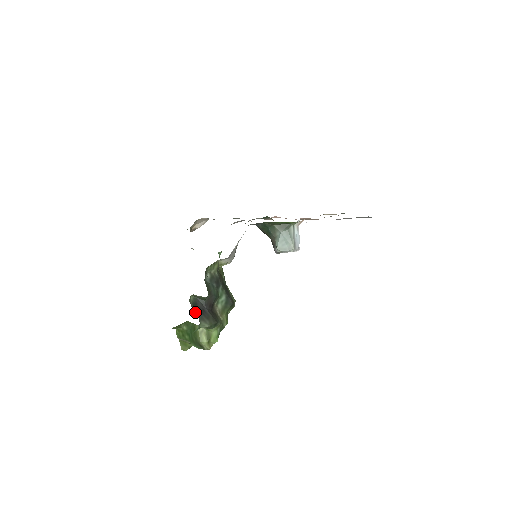
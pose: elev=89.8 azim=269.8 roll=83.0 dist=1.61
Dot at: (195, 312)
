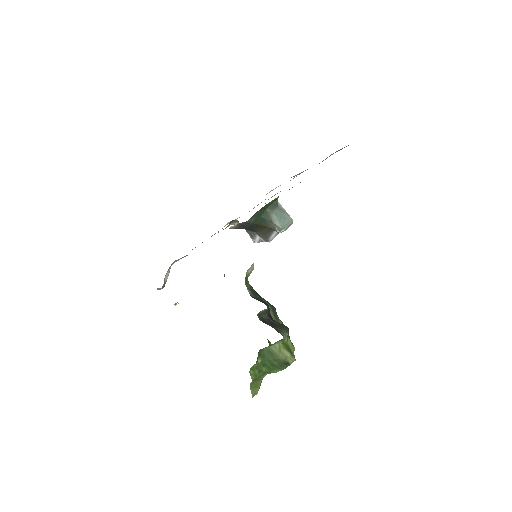
Dot at: (272, 327)
